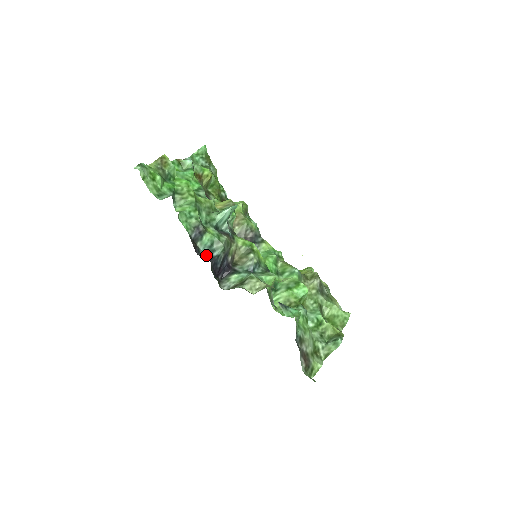
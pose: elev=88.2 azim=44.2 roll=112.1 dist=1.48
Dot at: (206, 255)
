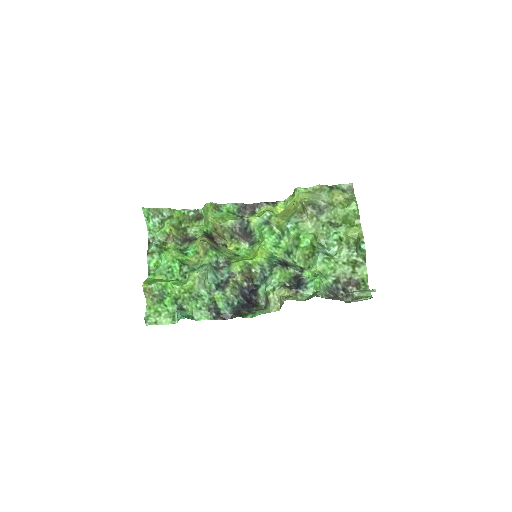
Dot at: (233, 310)
